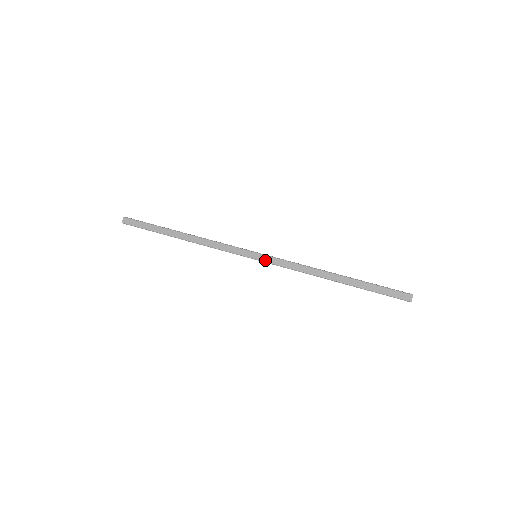
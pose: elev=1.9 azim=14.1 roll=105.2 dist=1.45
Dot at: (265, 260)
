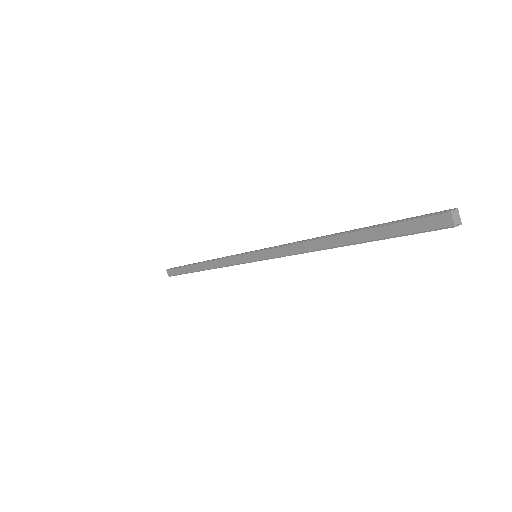
Dot at: (262, 257)
